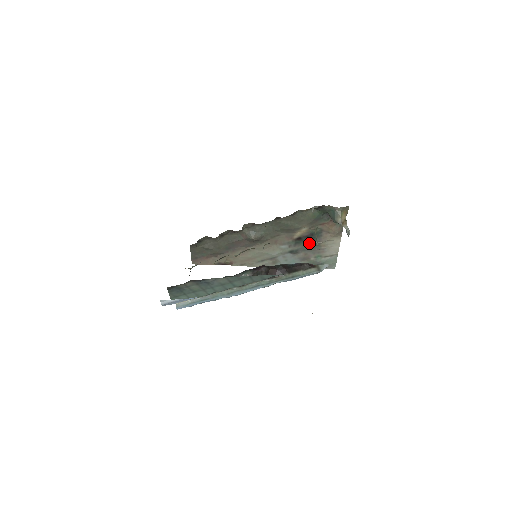
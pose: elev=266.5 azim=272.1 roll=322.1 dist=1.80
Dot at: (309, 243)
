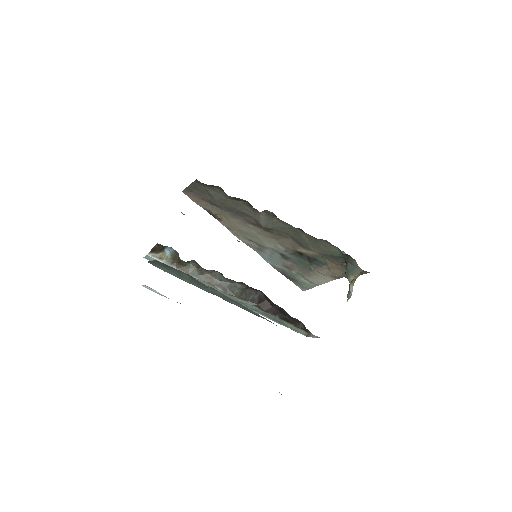
Dot at: (305, 262)
